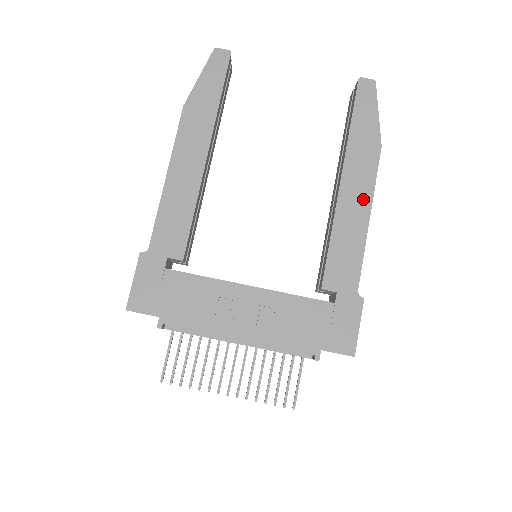
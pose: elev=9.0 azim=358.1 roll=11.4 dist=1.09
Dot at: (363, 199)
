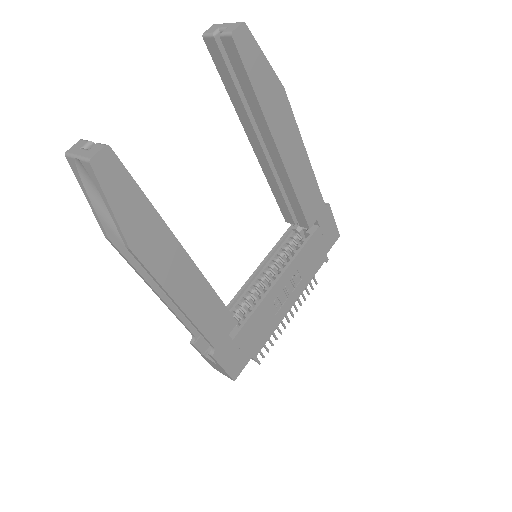
Dot at: (297, 146)
